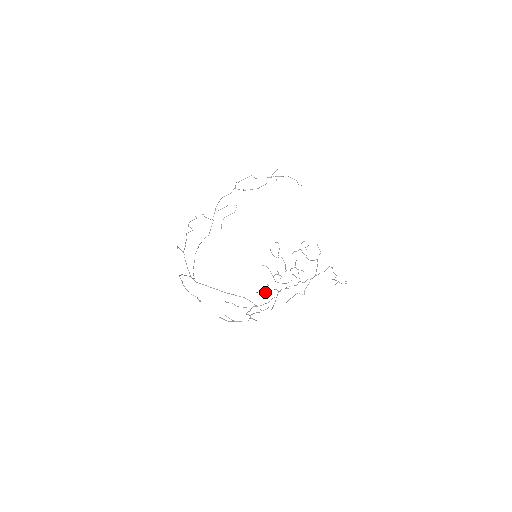
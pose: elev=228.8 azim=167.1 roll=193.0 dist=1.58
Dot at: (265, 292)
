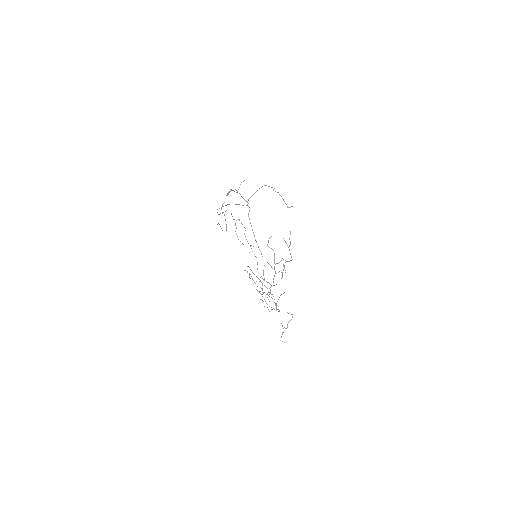
Dot at: occluded
